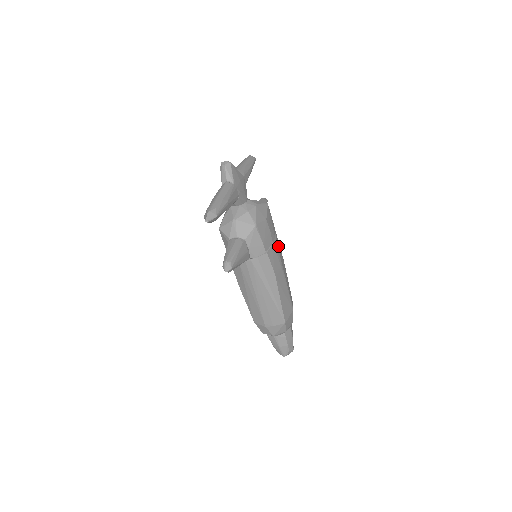
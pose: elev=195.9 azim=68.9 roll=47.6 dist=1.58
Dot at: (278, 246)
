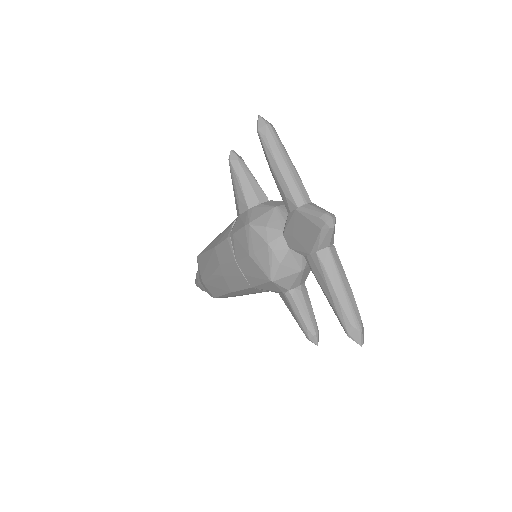
Dot at: occluded
